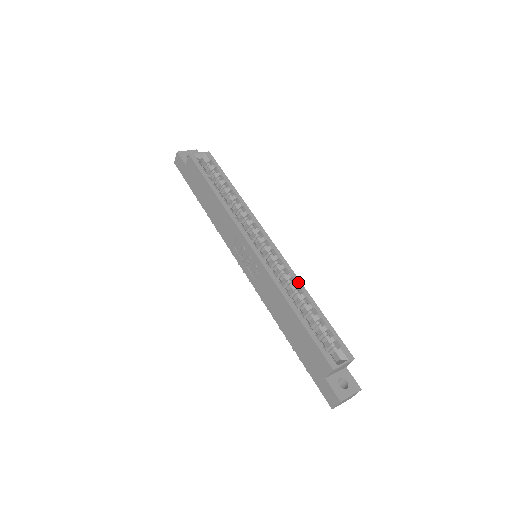
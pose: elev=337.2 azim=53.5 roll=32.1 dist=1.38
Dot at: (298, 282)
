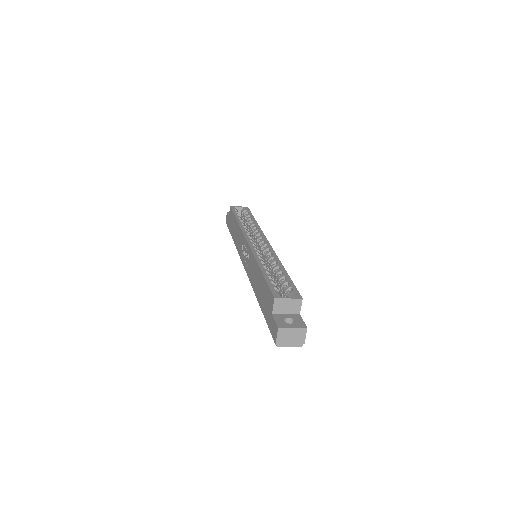
Dot at: (277, 259)
